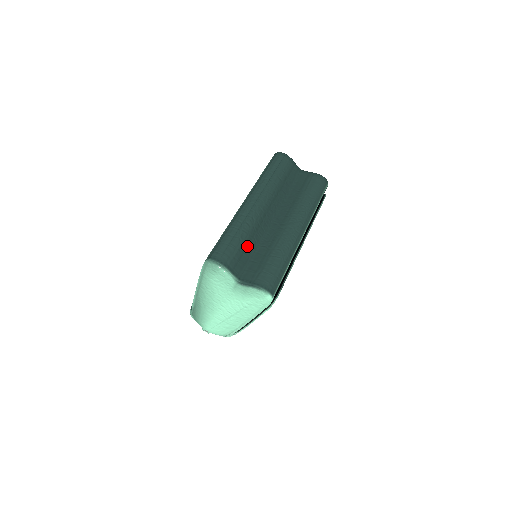
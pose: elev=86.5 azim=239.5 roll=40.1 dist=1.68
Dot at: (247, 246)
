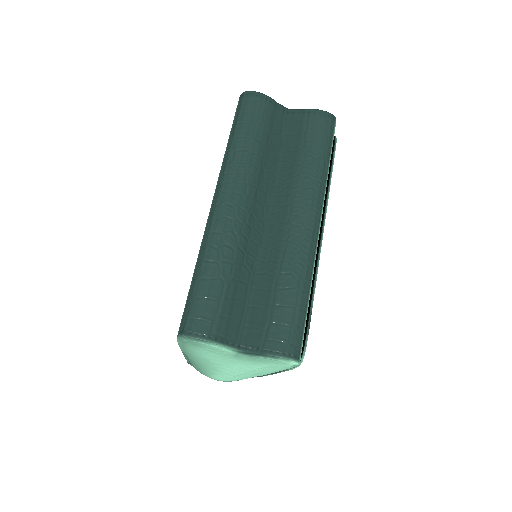
Dot at: (237, 285)
